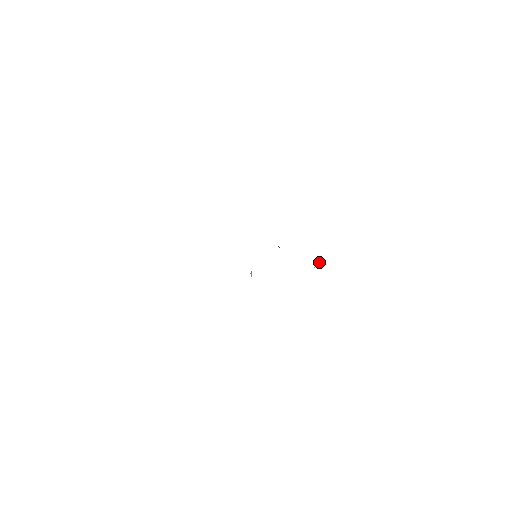
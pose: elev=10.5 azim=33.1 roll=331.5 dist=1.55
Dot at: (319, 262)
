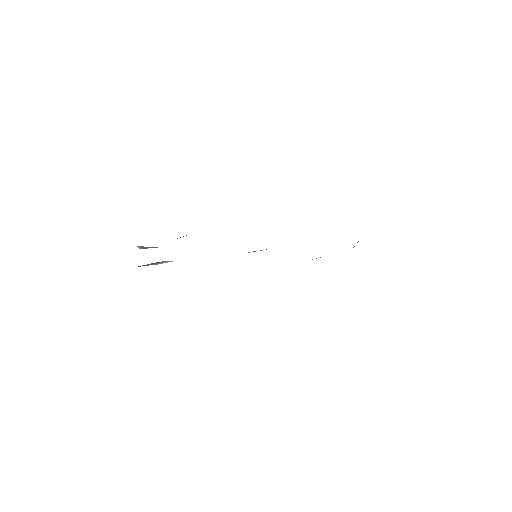
Dot at: occluded
